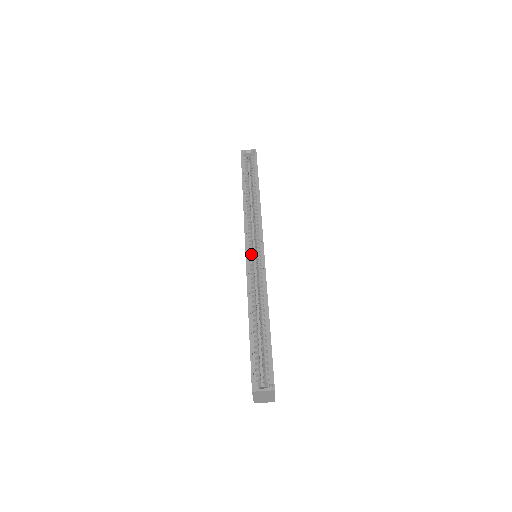
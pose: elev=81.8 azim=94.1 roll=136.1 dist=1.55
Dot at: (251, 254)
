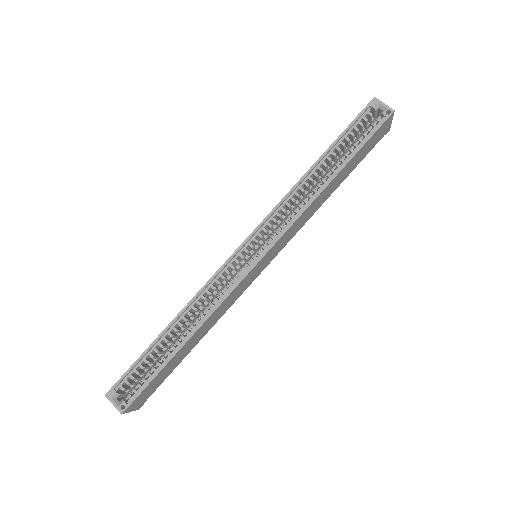
Dot at: (242, 255)
